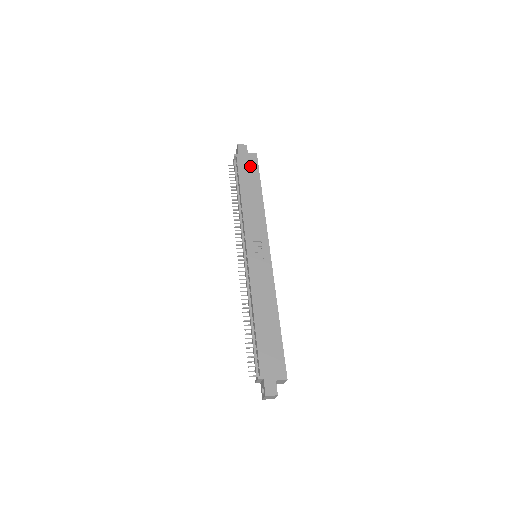
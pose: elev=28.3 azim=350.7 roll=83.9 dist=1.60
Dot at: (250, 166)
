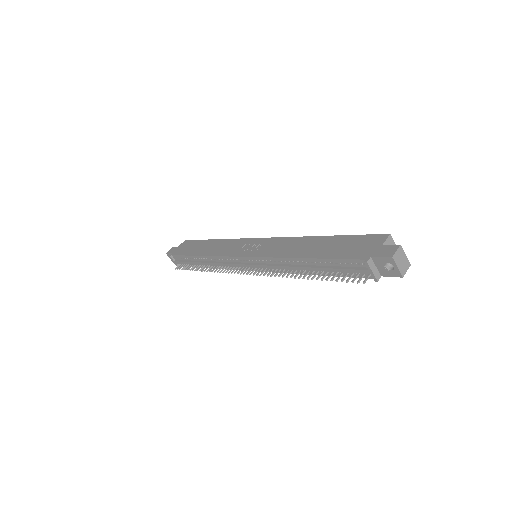
Dot at: (187, 246)
